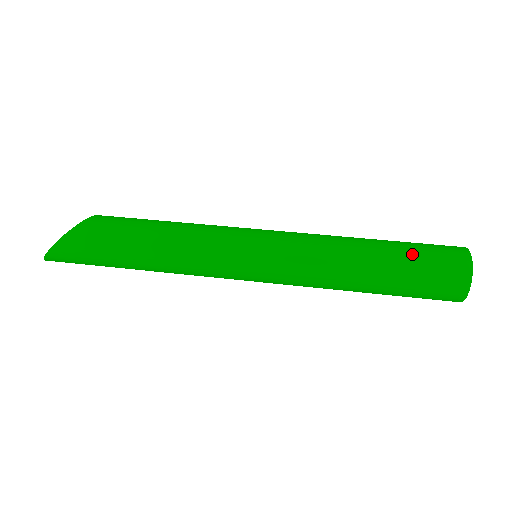
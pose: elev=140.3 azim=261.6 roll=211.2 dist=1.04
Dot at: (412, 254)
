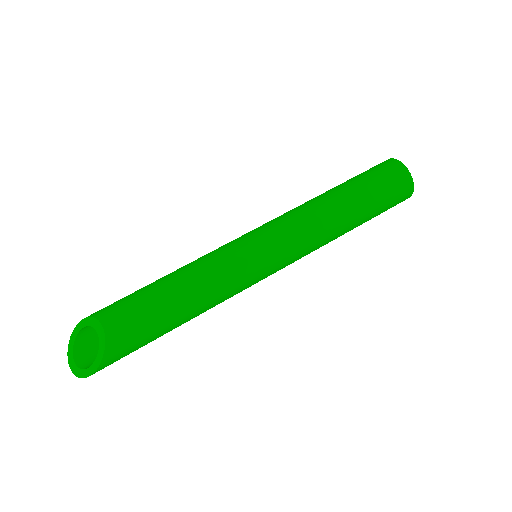
Dot at: (377, 201)
